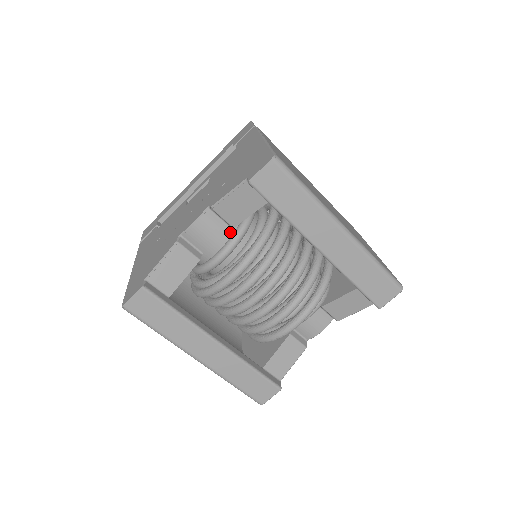
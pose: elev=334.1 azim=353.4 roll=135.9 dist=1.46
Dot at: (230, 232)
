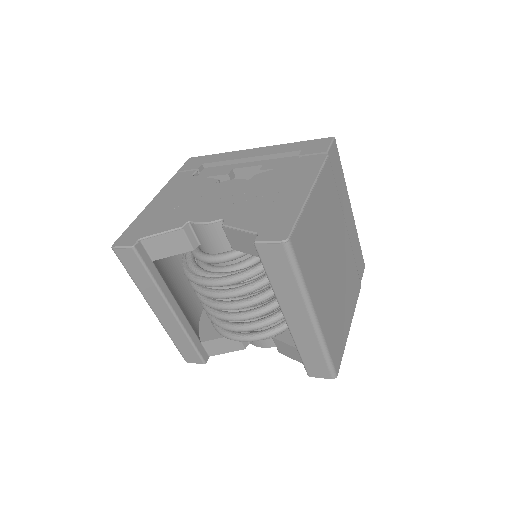
Dot at: (230, 247)
